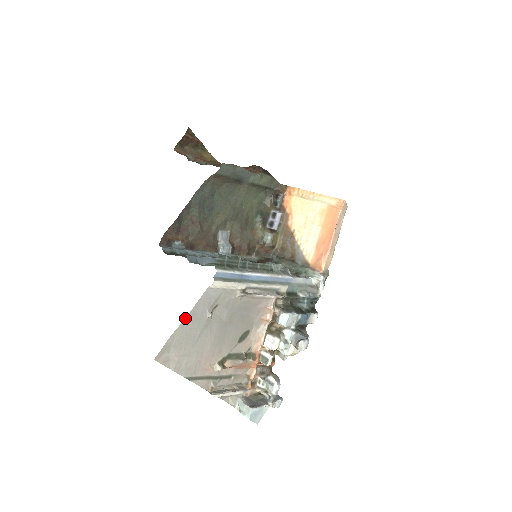
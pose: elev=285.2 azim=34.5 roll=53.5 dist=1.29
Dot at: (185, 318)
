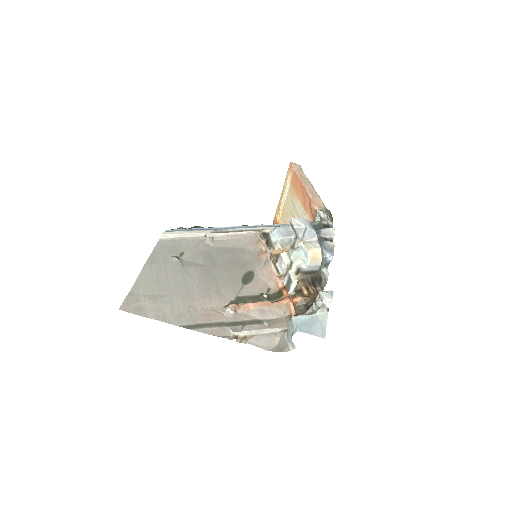
Dot at: (143, 267)
